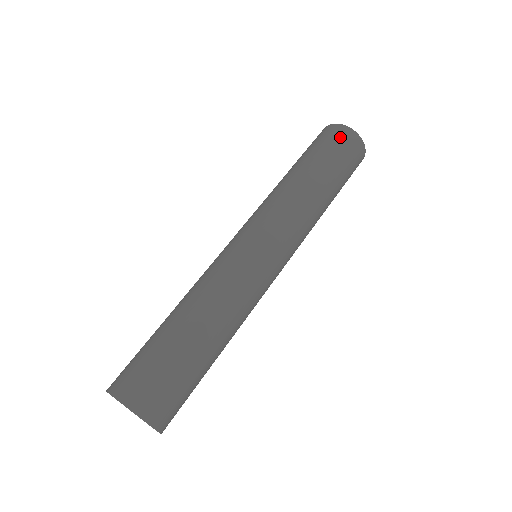
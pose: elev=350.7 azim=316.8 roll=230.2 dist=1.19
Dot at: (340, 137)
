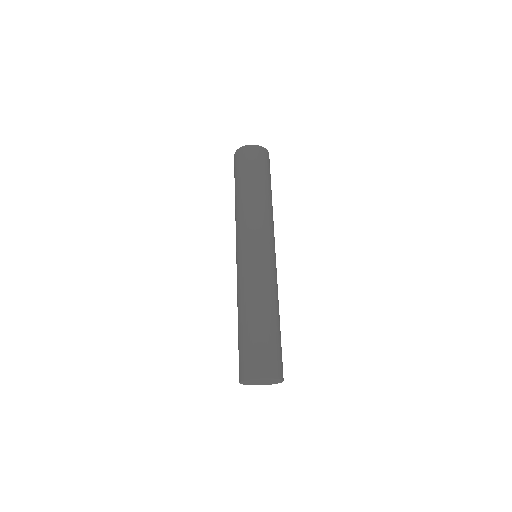
Dot at: (236, 161)
